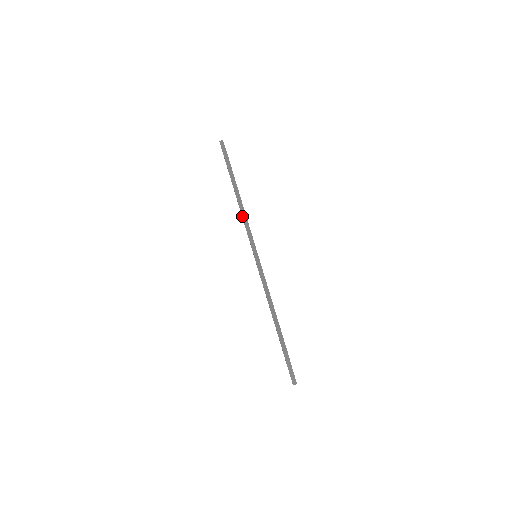
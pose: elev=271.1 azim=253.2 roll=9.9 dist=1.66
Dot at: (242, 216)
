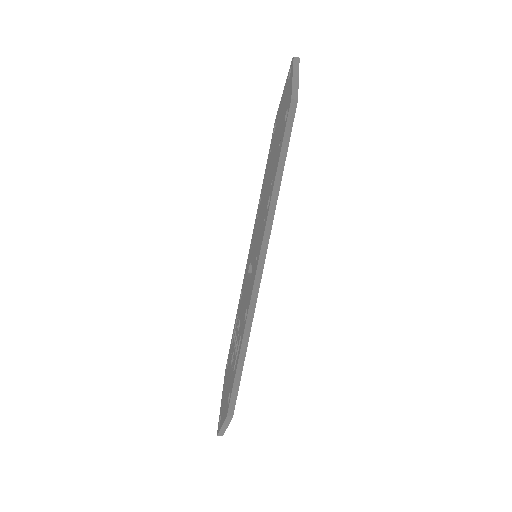
Dot at: (269, 208)
